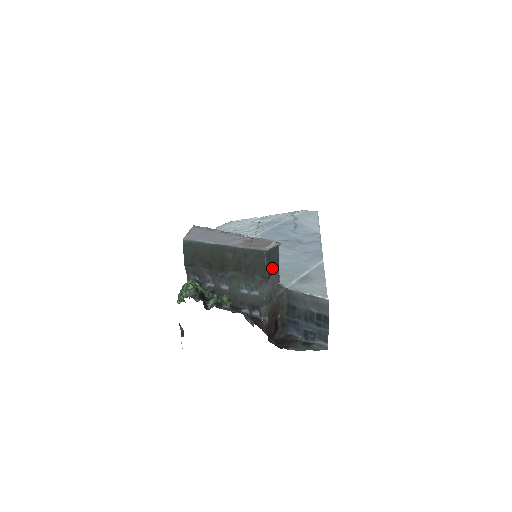
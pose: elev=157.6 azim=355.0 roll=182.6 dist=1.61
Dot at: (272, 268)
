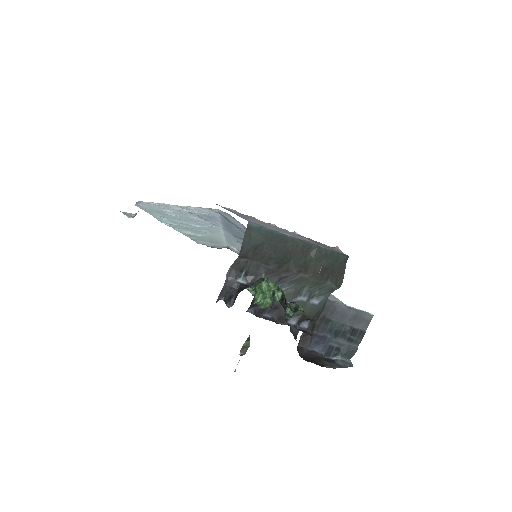
Dot at: occluded
